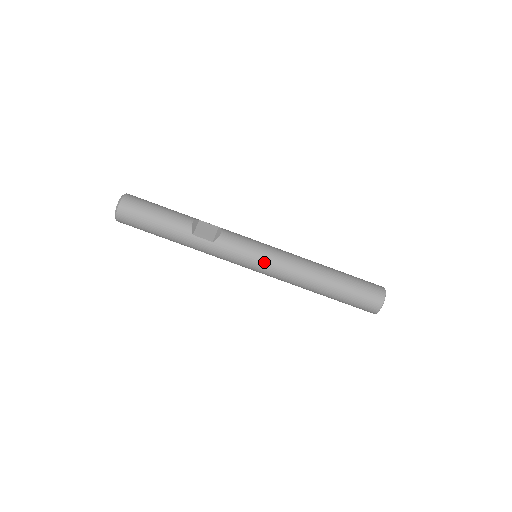
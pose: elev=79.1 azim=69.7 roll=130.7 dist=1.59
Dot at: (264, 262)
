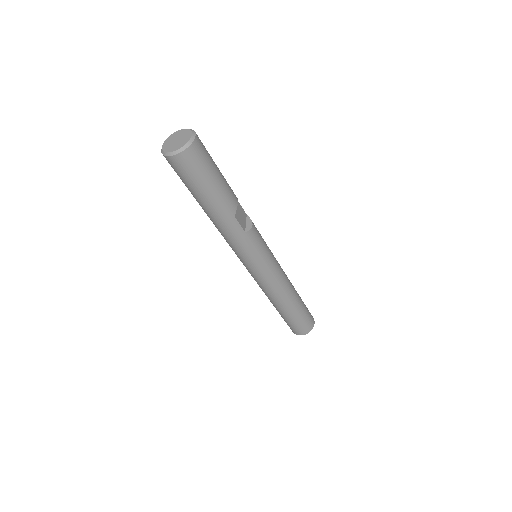
Dot at: (268, 268)
